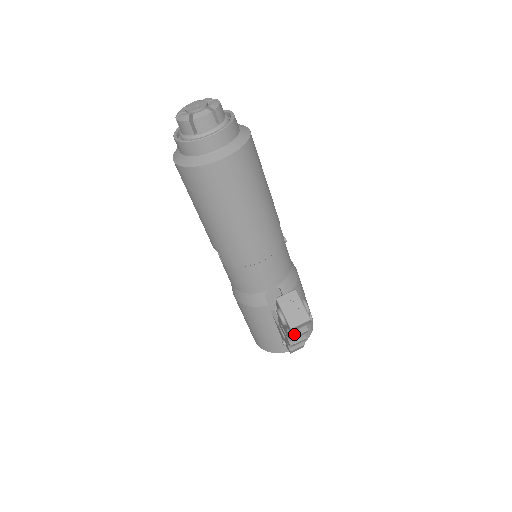
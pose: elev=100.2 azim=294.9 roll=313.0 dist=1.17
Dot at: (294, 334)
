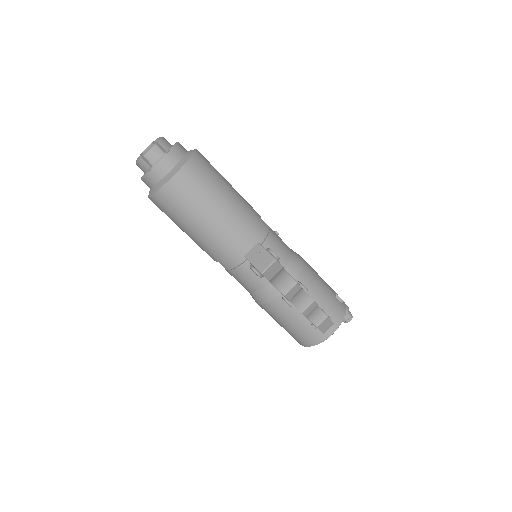
Dot at: (285, 291)
